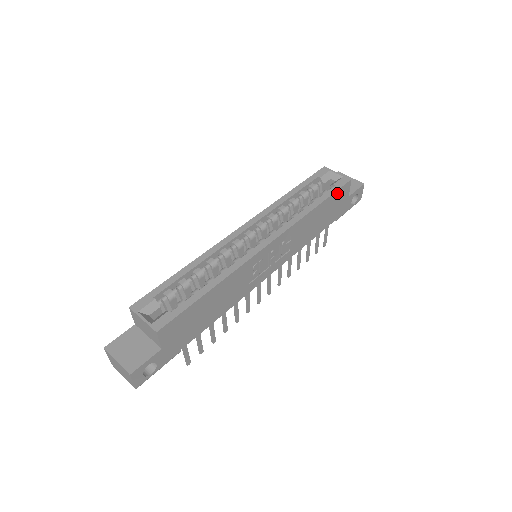
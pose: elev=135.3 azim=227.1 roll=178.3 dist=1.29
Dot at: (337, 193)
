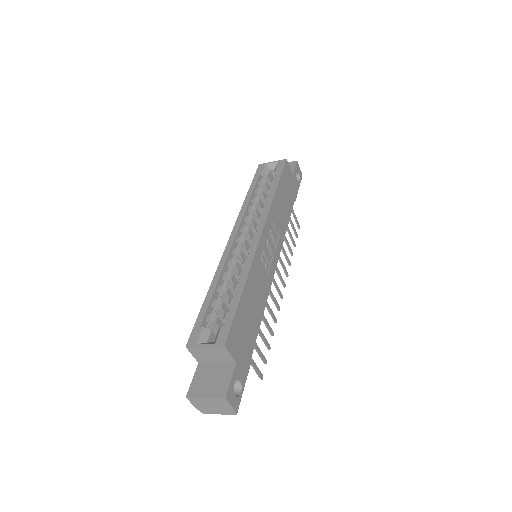
Dot at: (283, 174)
